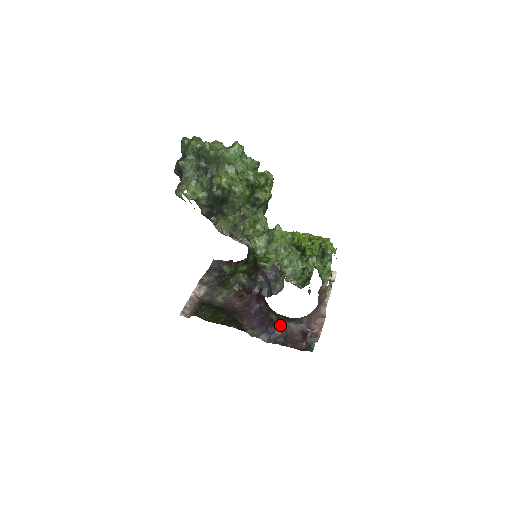
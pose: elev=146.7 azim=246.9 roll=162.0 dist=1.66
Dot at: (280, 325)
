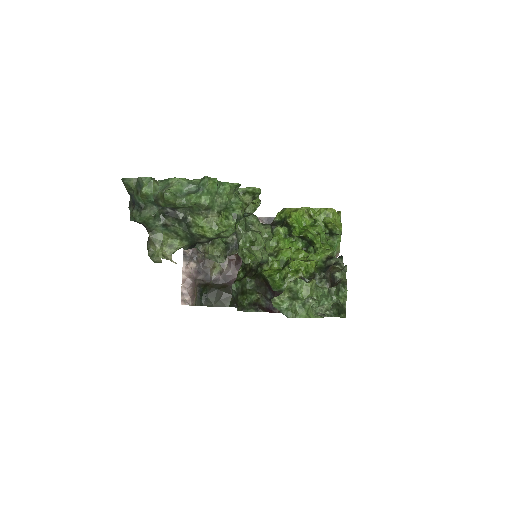
Dot at: occluded
